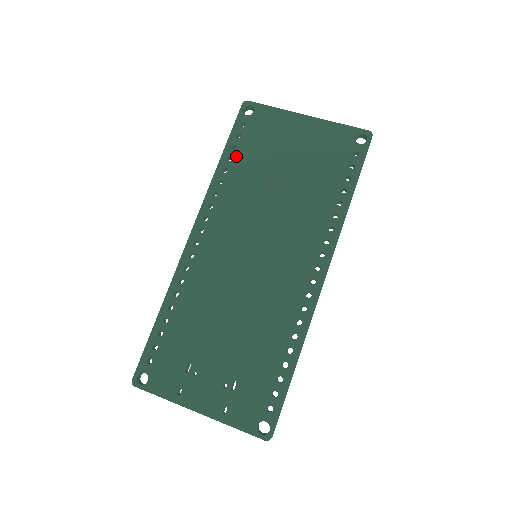
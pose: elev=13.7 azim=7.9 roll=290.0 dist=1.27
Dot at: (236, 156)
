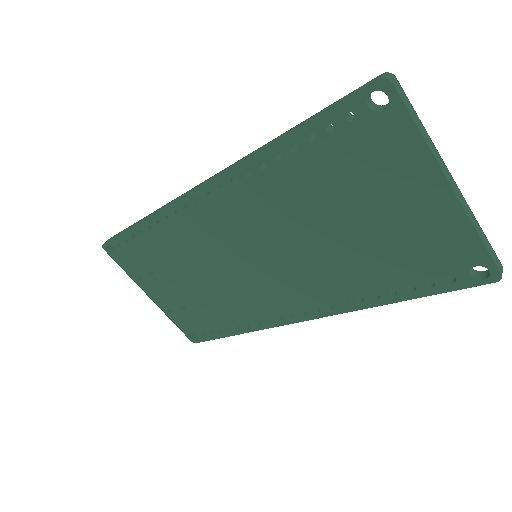
Dot at: (305, 153)
